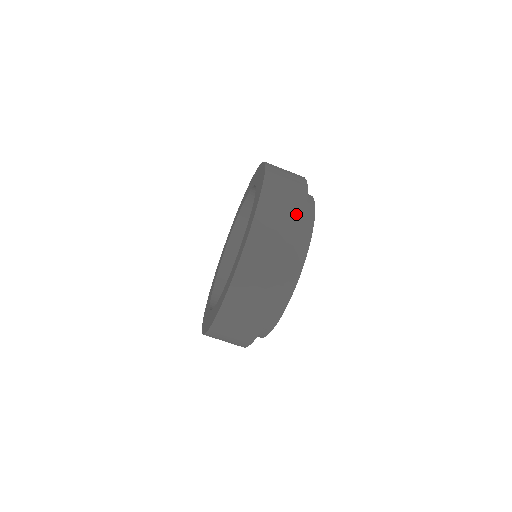
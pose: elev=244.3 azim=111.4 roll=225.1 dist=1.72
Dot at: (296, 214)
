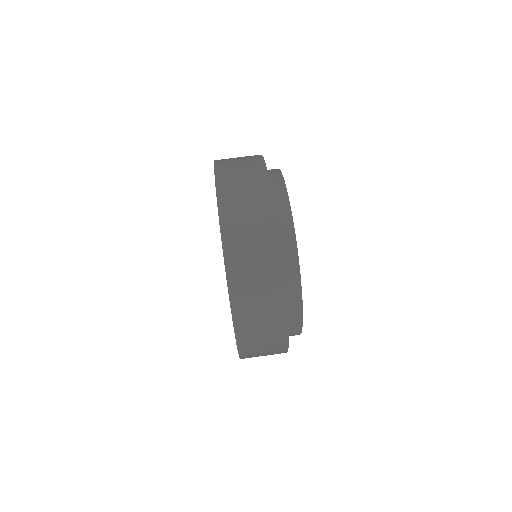
Dot at: (254, 159)
